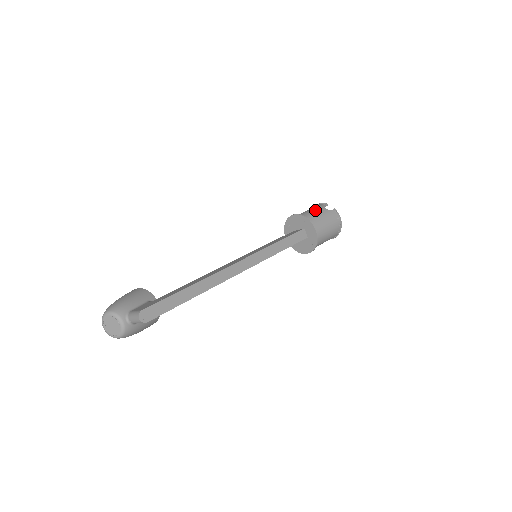
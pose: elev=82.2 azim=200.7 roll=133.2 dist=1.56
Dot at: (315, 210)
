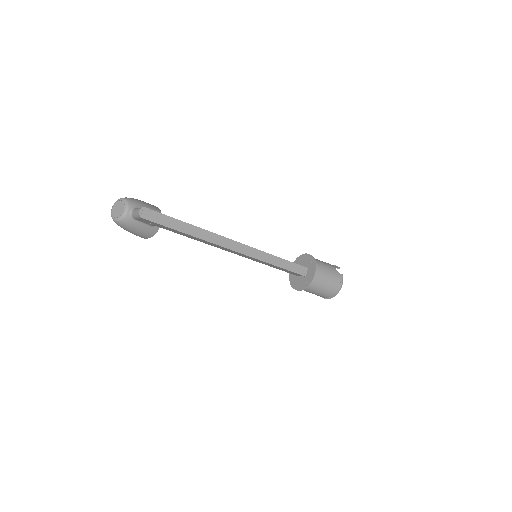
Dot at: (326, 263)
